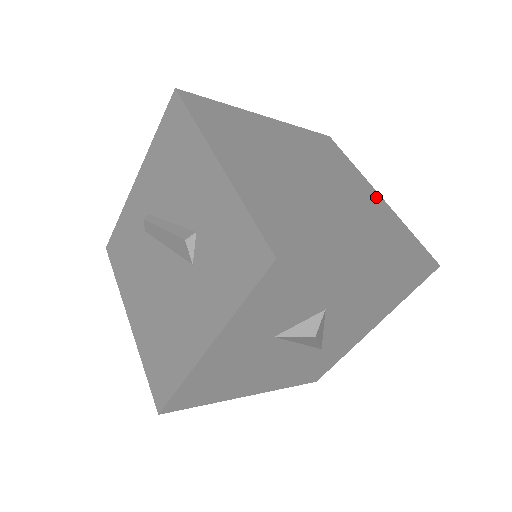
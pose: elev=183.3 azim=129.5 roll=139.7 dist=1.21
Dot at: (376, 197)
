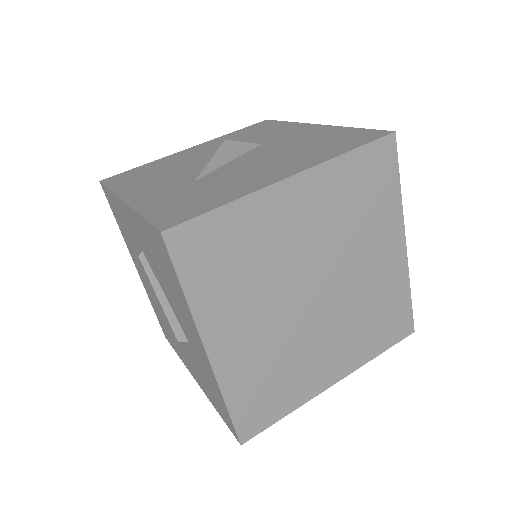
Dot at: (397, 256)
